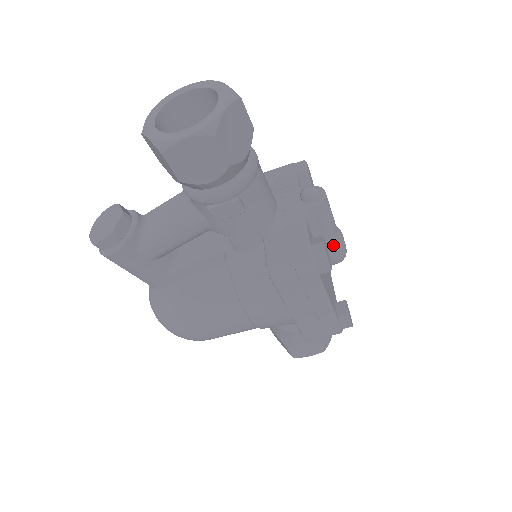
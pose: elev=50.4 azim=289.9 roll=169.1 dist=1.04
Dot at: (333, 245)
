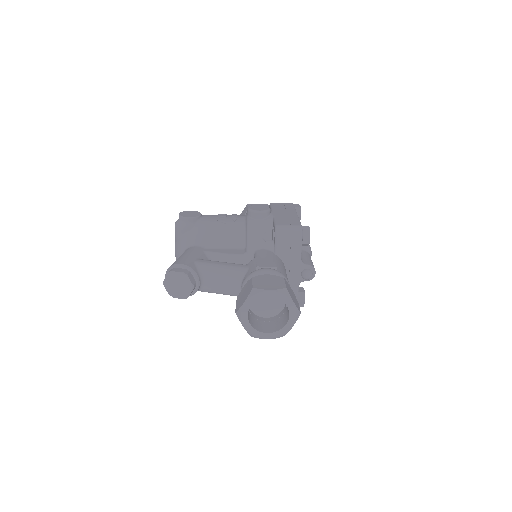
Dot at: occluded
